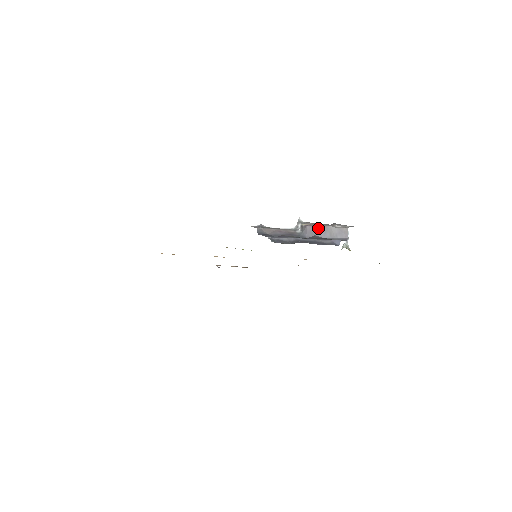
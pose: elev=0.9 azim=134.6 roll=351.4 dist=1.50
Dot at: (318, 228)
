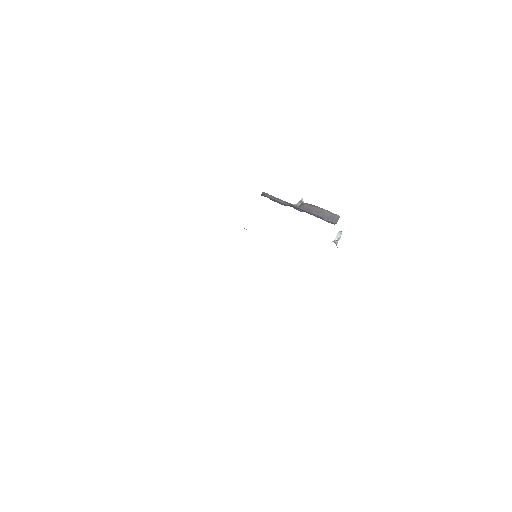
Dot at: (314, 208)
